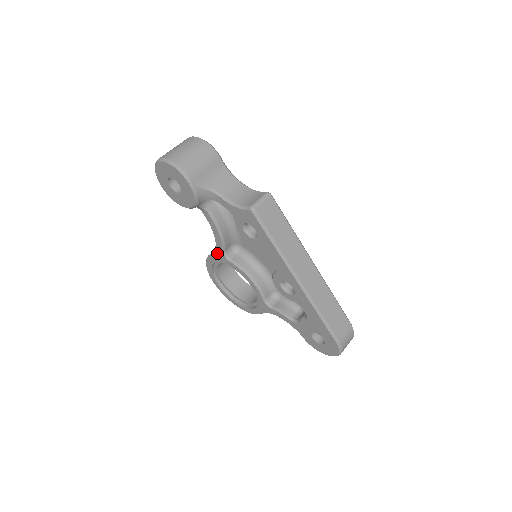
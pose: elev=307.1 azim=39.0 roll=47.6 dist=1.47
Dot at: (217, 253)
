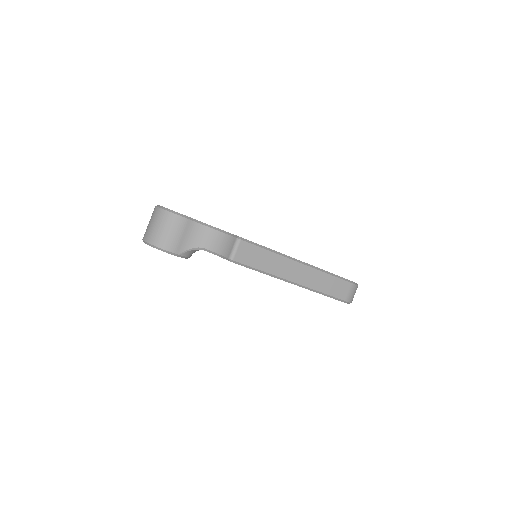
Dot at: occluded
